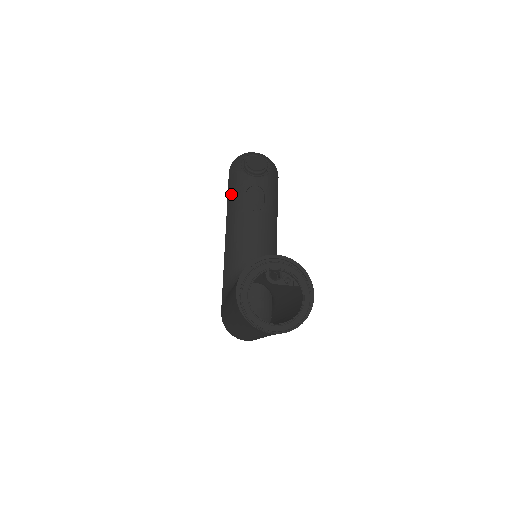
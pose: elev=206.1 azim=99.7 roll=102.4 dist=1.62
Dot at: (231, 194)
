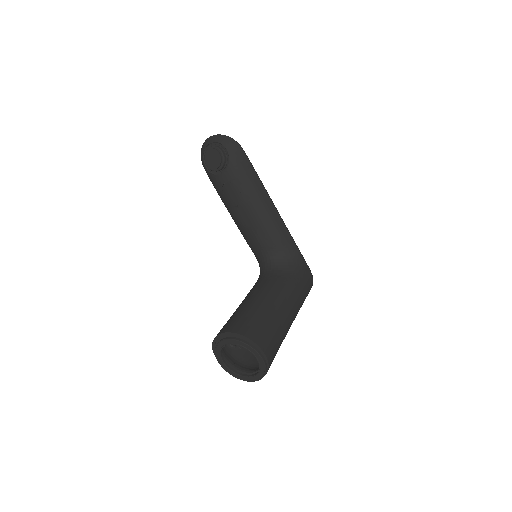
Dot at: occluded
